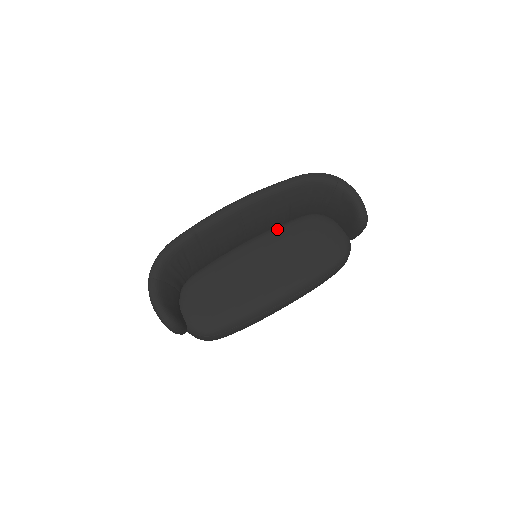
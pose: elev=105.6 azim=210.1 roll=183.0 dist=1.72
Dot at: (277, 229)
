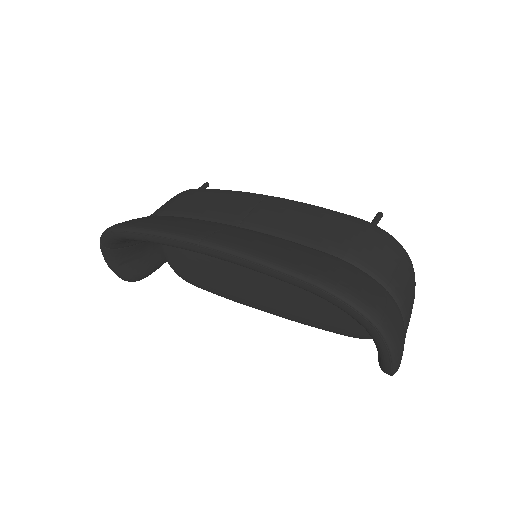
Dot at: occluded
